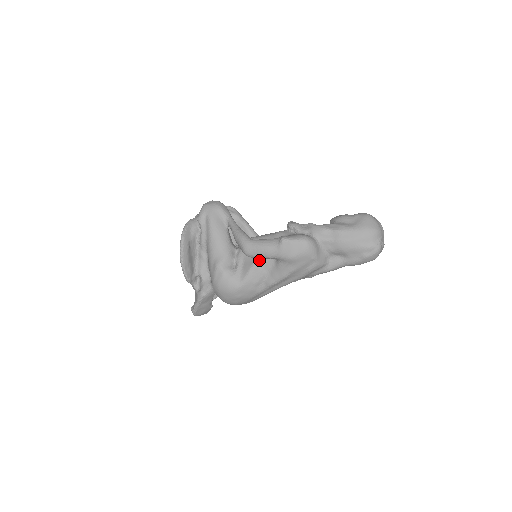
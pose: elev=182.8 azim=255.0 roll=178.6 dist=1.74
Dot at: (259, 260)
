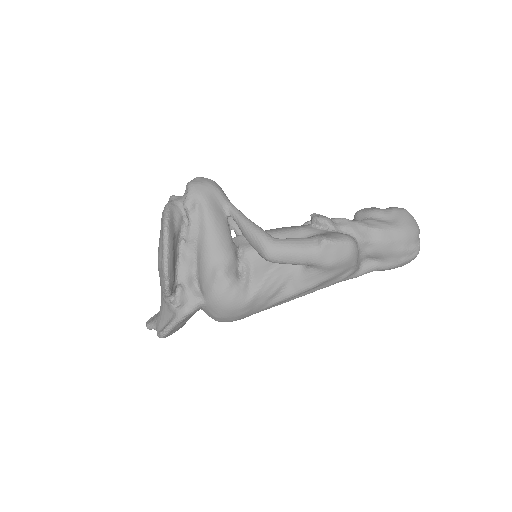
Dot at: (279, 265)
